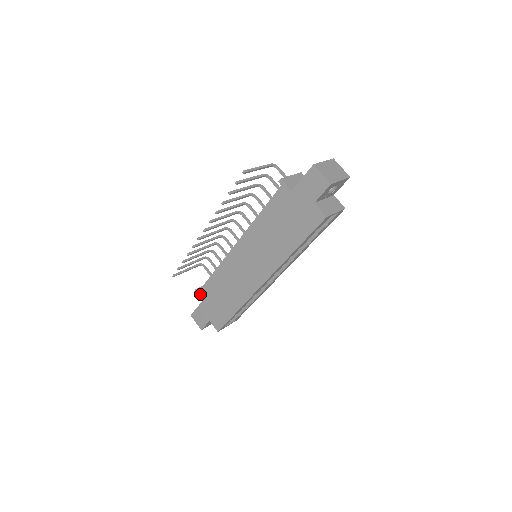
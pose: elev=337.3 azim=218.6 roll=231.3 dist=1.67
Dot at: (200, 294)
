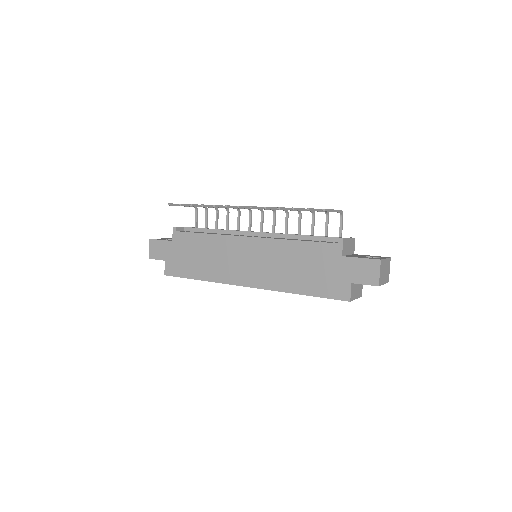
Dot at: (177, 234)
